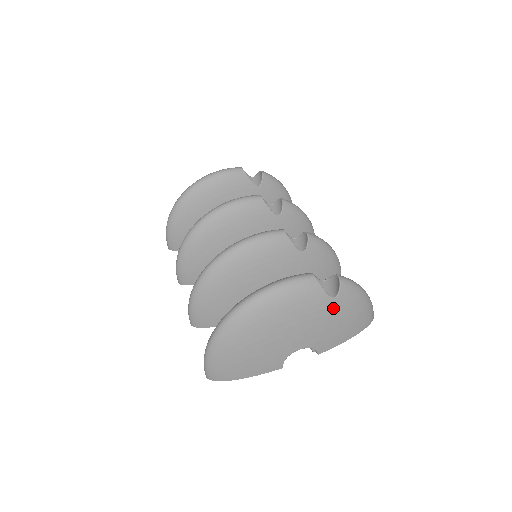
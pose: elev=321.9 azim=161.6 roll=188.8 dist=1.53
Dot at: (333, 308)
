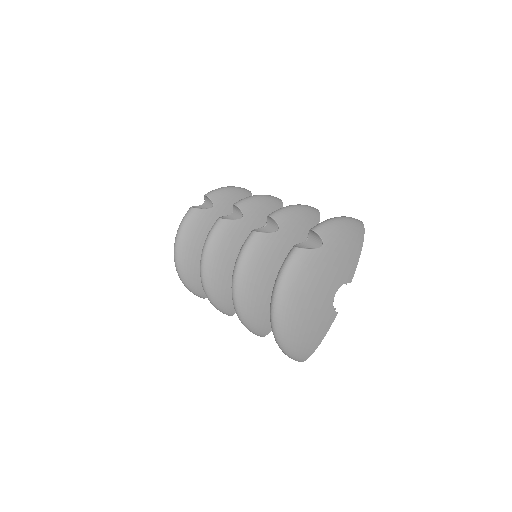
Dot at: (329, 252)
